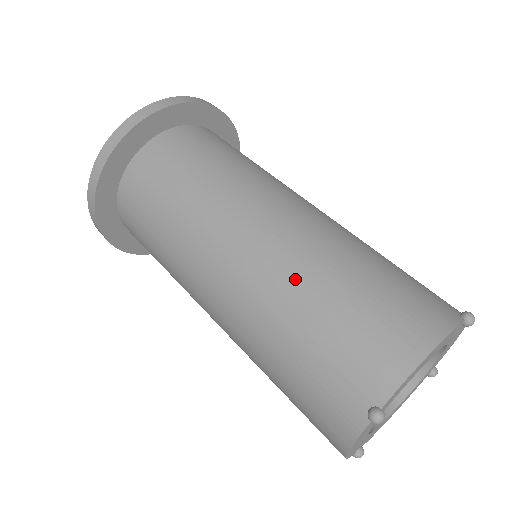
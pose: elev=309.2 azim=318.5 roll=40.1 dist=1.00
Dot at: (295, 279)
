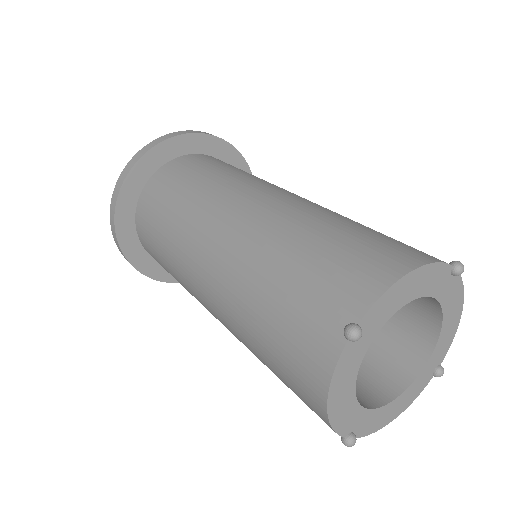
Dot at: (281, 231)
